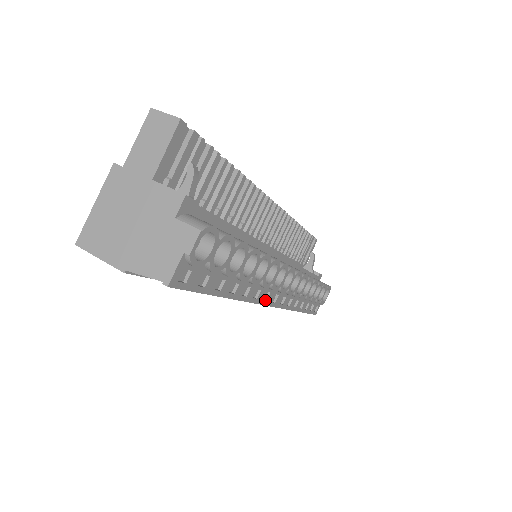
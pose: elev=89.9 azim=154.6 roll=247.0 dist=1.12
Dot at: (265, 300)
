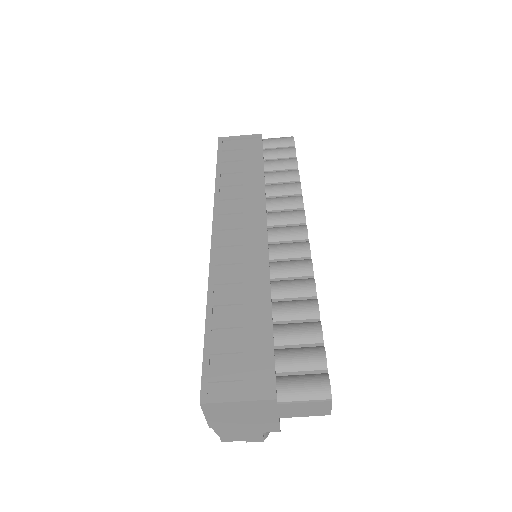
Dot at: occluded
